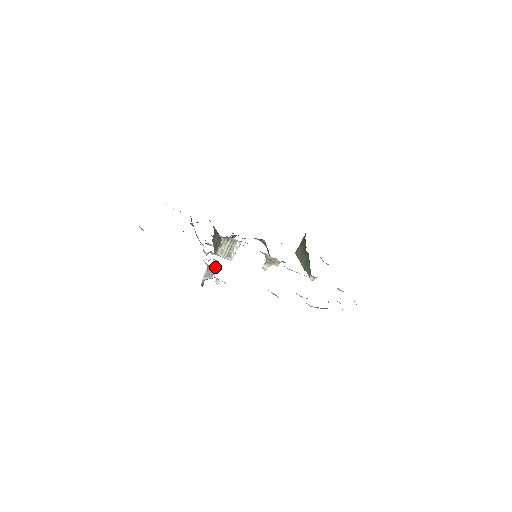
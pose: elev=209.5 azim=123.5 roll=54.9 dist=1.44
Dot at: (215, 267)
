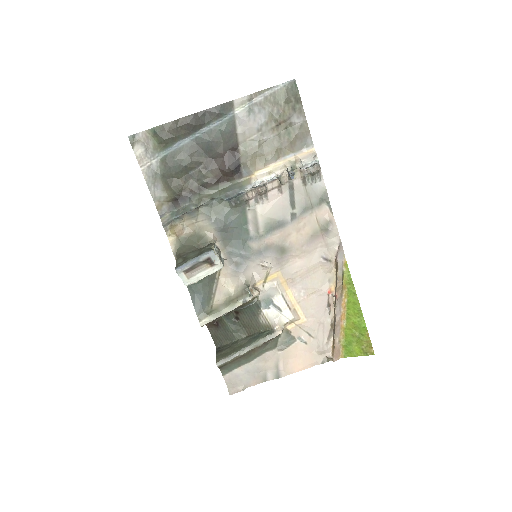
Dot at: occluded
